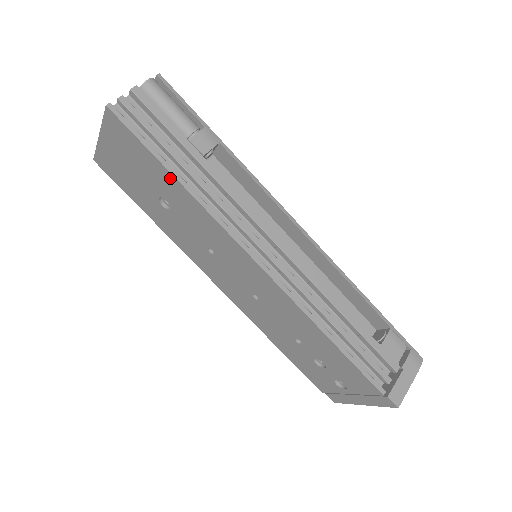
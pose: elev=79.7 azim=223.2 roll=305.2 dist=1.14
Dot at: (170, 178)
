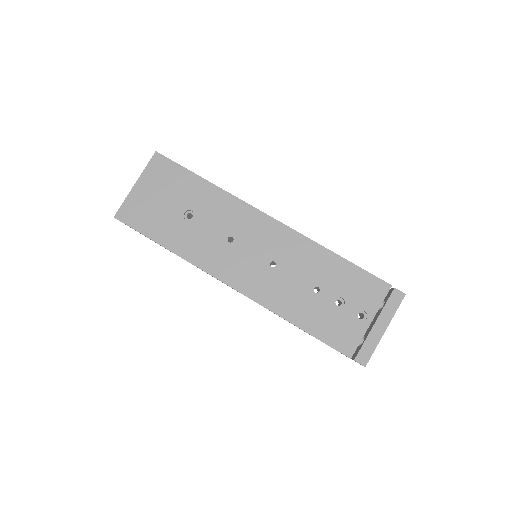
Dot at: (202, 183)
